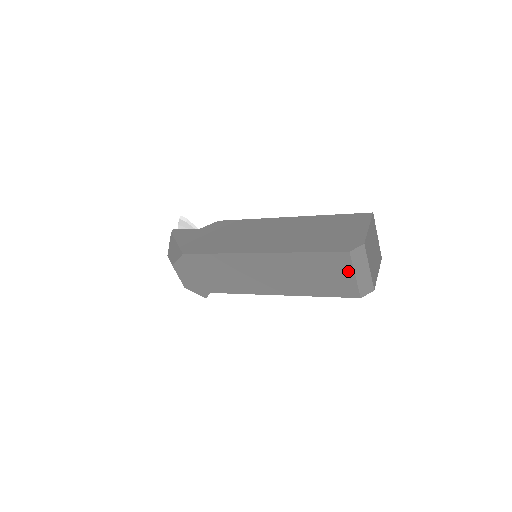
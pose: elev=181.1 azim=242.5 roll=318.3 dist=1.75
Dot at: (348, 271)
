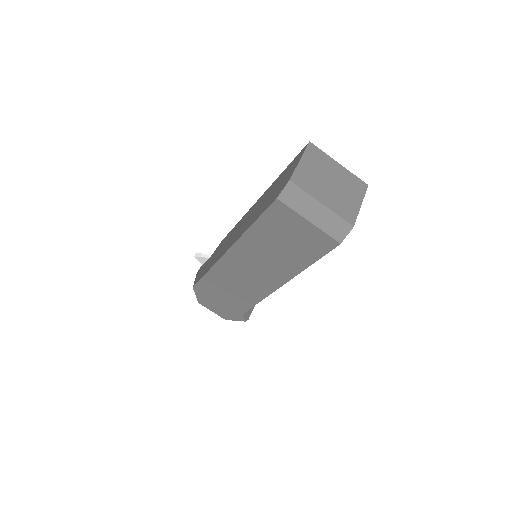
Dot at: (299, 221)
